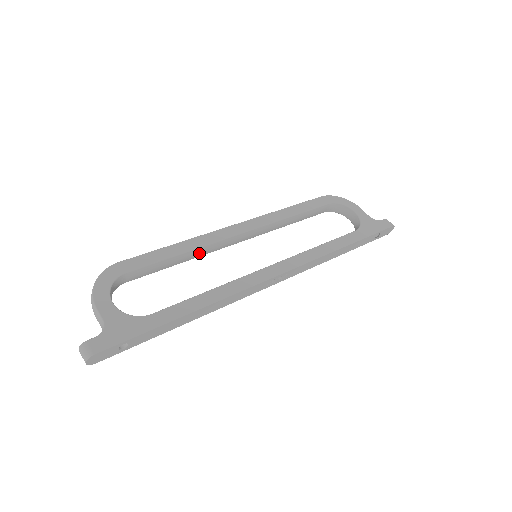
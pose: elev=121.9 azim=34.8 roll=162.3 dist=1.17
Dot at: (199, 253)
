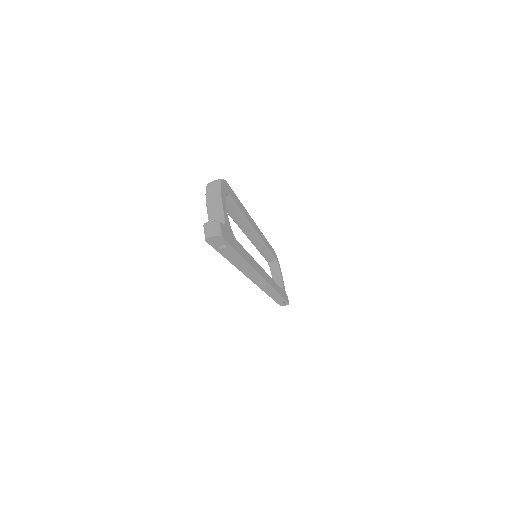
Dot at: (242, 223)
